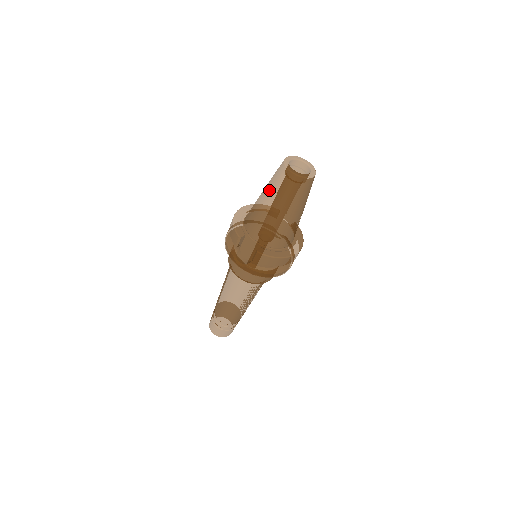
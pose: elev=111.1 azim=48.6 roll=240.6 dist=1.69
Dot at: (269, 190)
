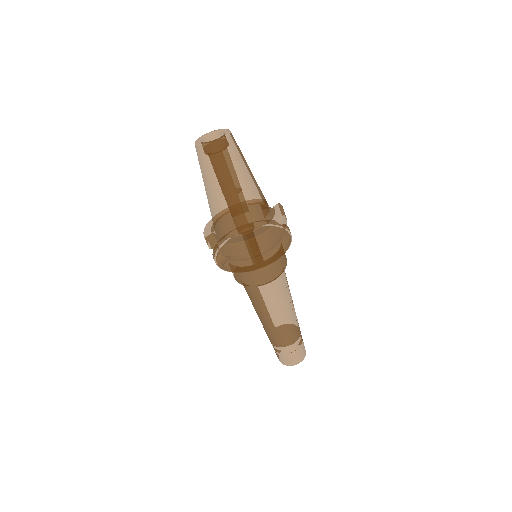
Dot at: occluded
